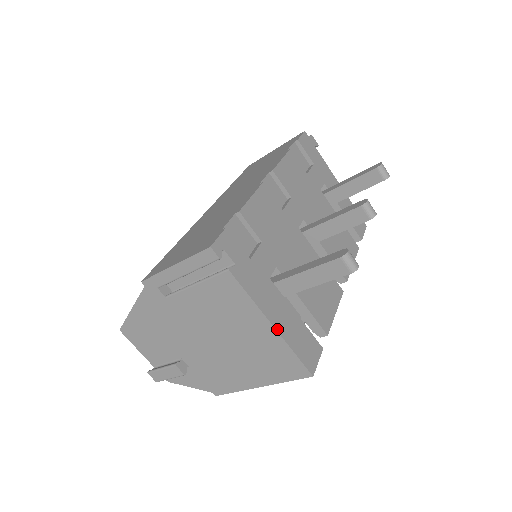
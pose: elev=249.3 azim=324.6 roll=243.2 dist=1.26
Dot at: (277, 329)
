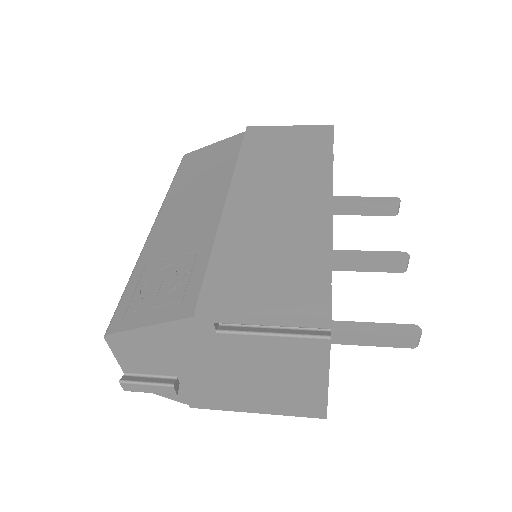
Dot at: (328, 385)
